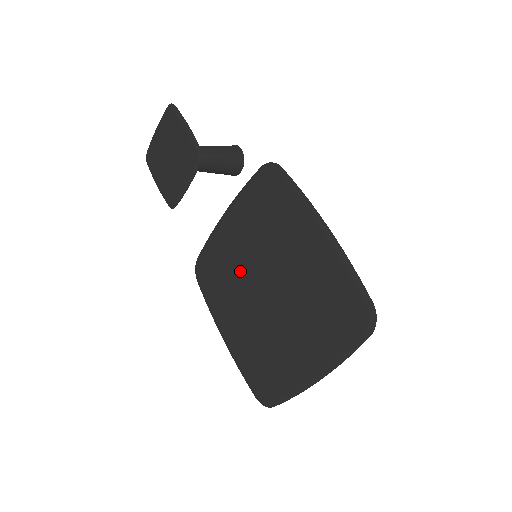
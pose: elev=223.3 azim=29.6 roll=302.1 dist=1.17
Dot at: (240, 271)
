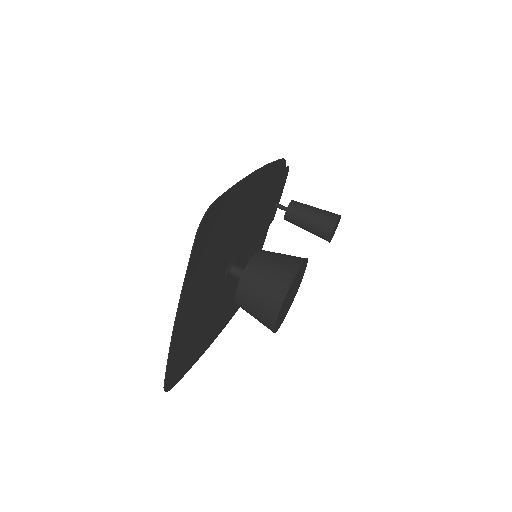
Dot at: occluded
